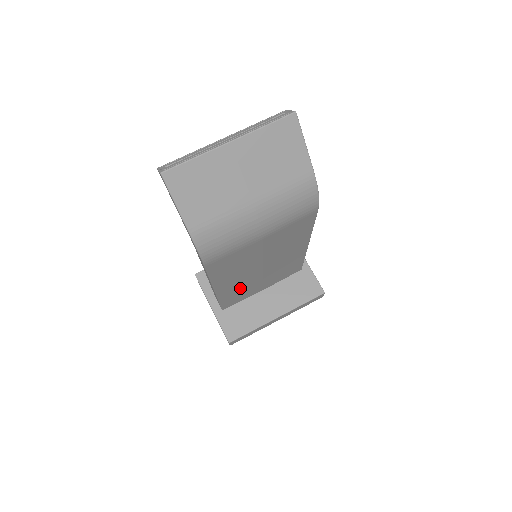
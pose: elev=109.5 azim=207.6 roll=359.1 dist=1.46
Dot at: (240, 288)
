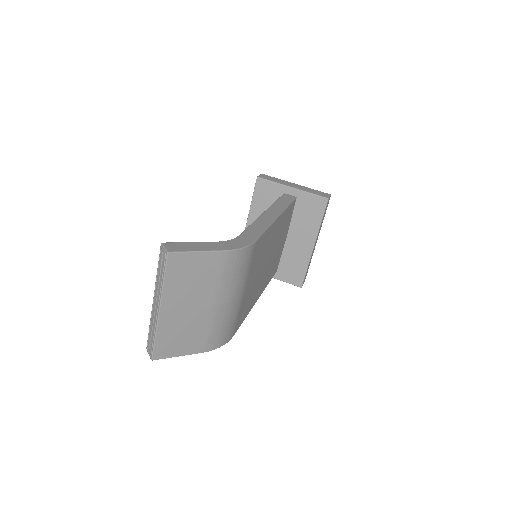
Dot at: (270, 270)
